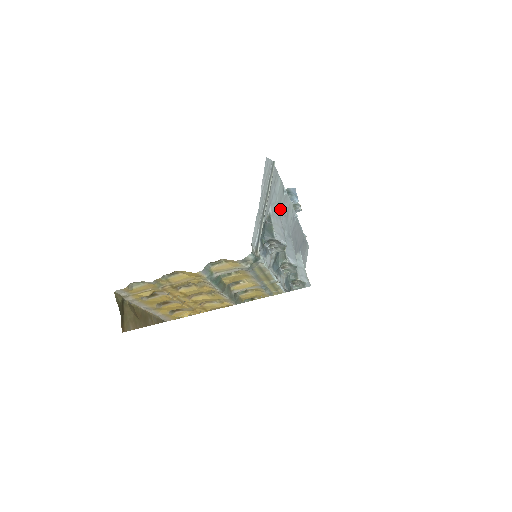
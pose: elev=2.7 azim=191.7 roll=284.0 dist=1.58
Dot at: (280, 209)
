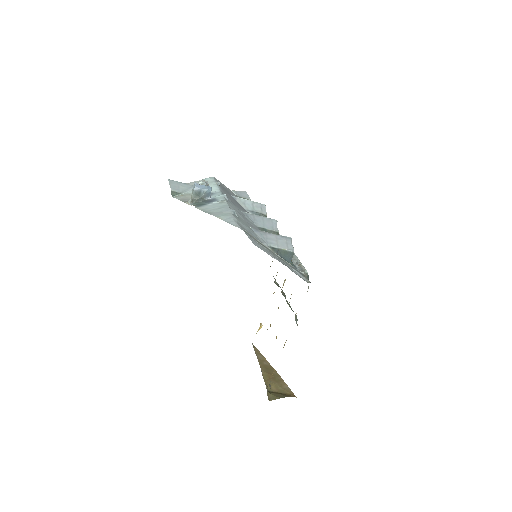
Dot at: occluded
